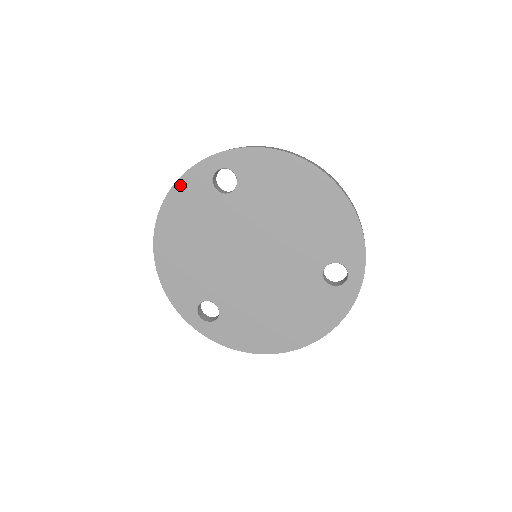
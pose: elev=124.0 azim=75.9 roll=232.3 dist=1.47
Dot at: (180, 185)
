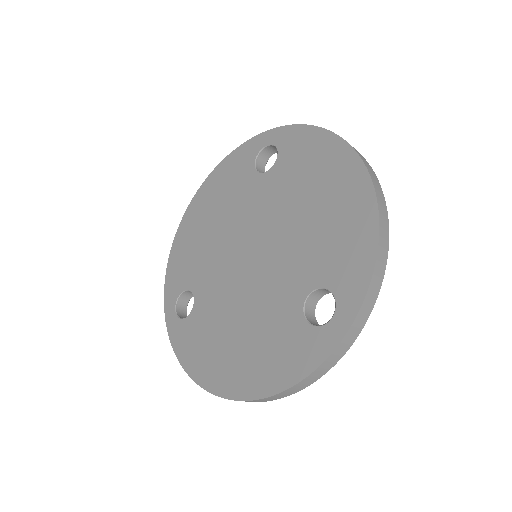
Dot at: (231, 157)
